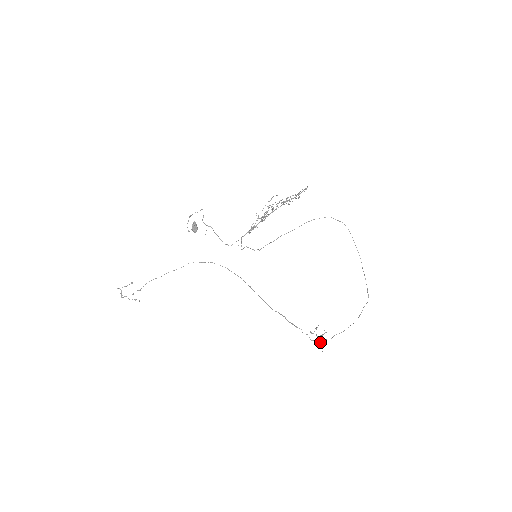
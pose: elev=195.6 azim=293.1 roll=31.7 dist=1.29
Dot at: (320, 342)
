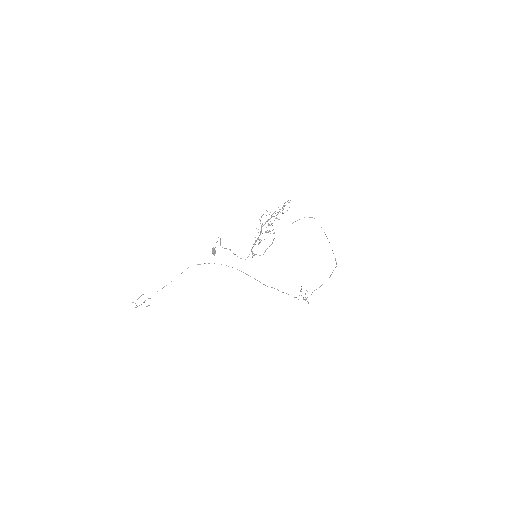
Dot at: (305, 299)
